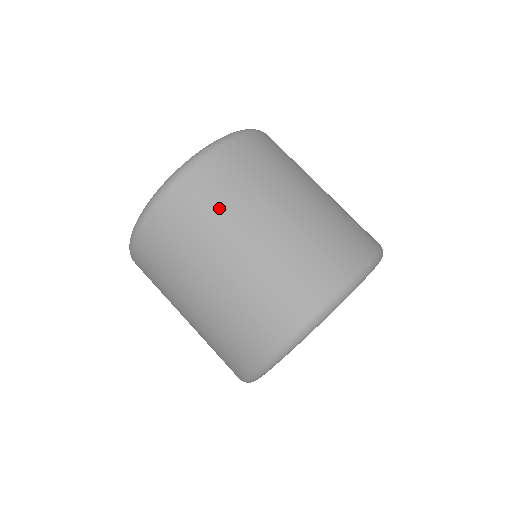
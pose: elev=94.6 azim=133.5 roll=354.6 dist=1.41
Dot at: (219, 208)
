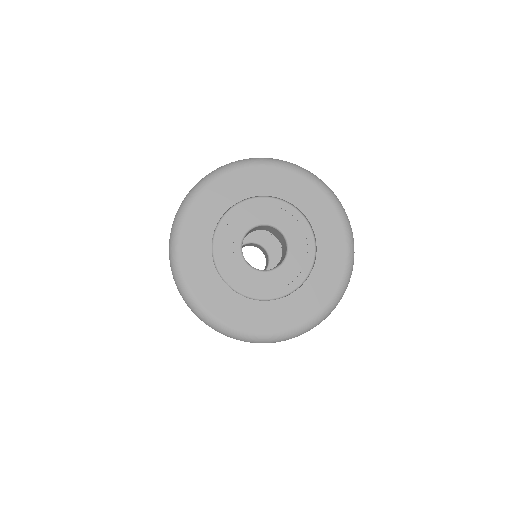
Dot at: occluded
